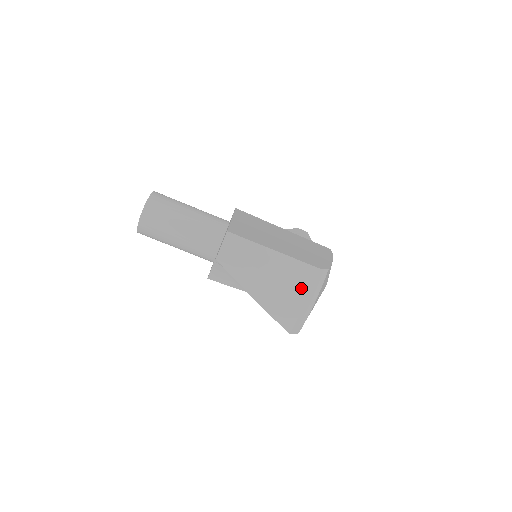
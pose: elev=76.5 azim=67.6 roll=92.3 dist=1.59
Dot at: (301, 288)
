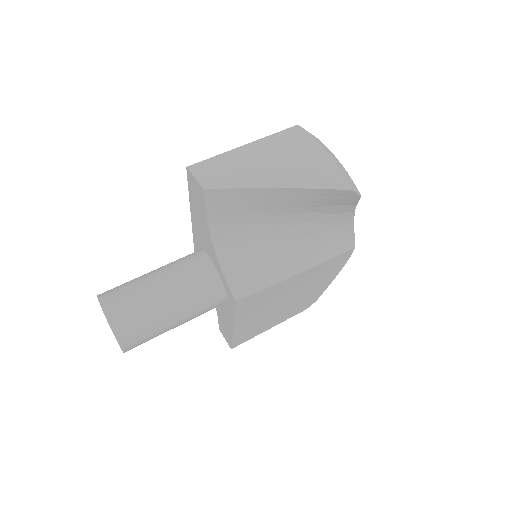
Dot at: (305, 144)
